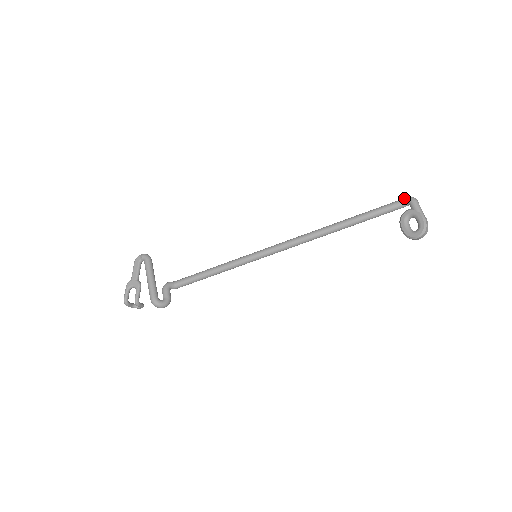
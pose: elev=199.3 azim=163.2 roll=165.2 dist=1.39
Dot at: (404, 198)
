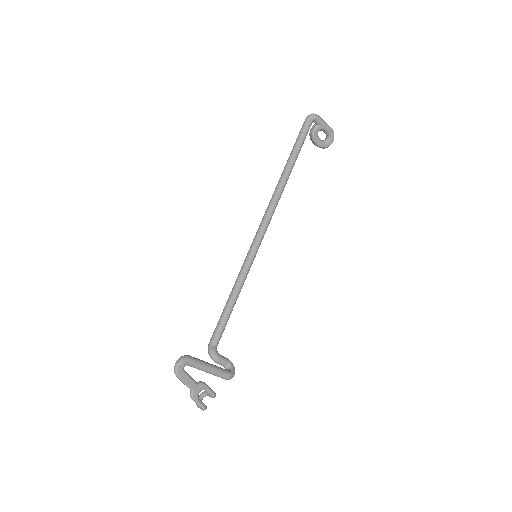
Dot at: (309, 119)
